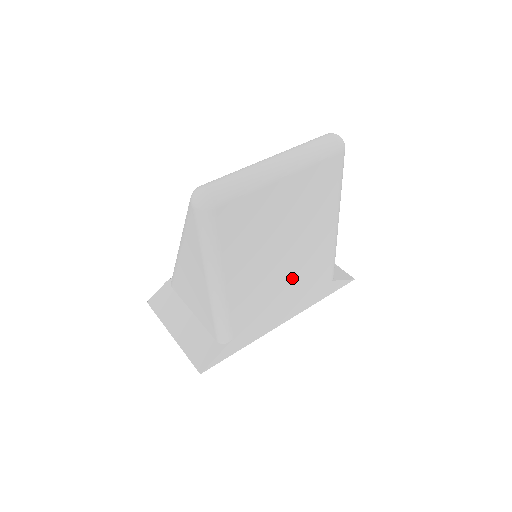
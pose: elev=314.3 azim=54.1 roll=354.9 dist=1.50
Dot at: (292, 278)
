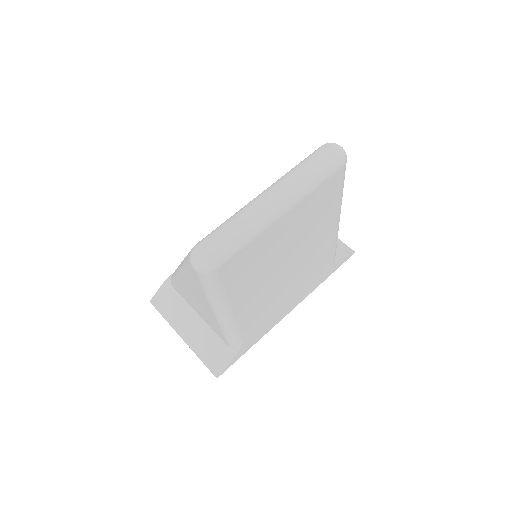
Dot at: (296, 280)
